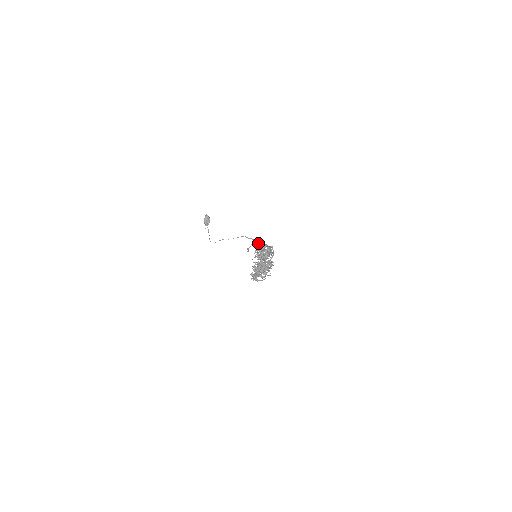
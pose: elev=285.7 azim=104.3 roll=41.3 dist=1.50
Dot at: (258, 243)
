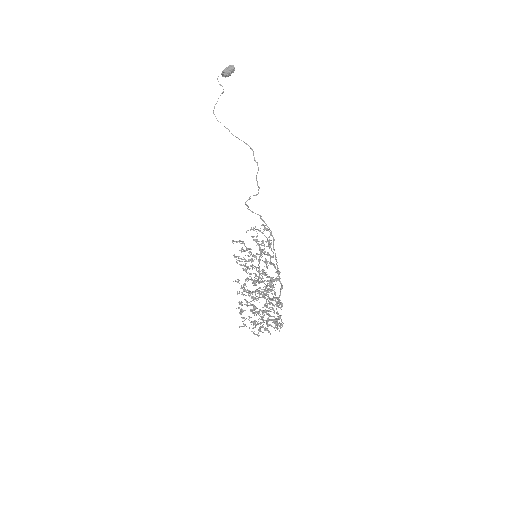
Dot at: occluded
